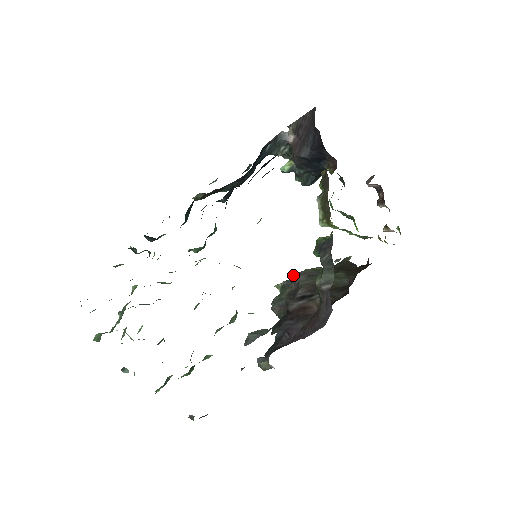
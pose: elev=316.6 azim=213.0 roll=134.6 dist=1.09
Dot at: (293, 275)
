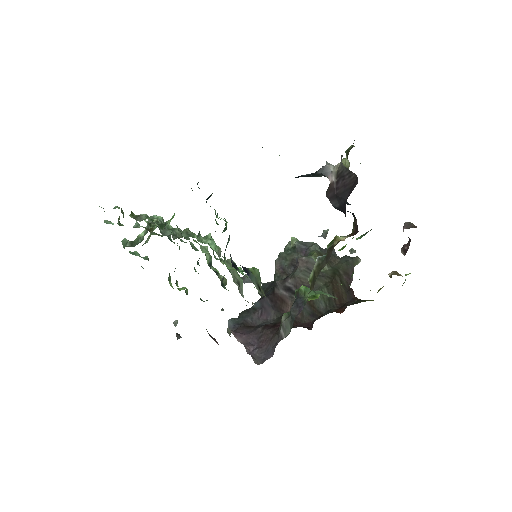
Dot at: (299, 255)
